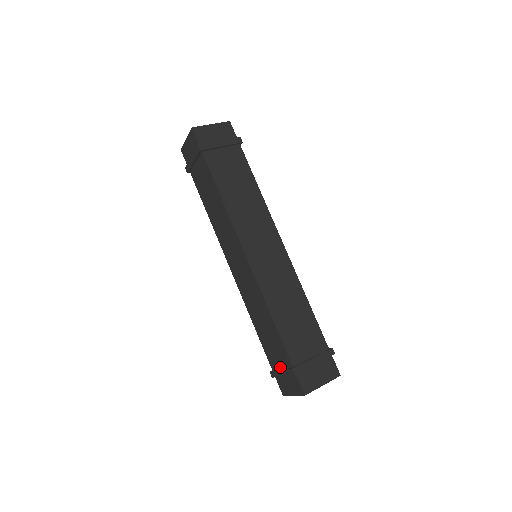
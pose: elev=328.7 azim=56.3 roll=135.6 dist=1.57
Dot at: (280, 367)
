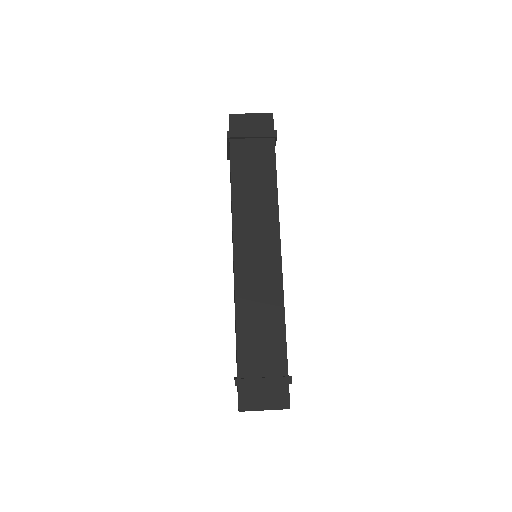
Dot at: occluded
